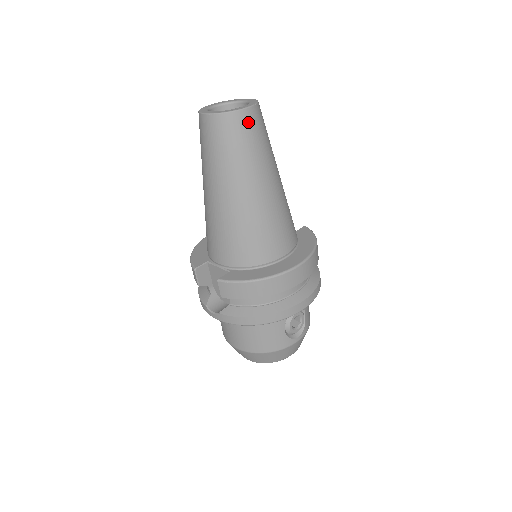
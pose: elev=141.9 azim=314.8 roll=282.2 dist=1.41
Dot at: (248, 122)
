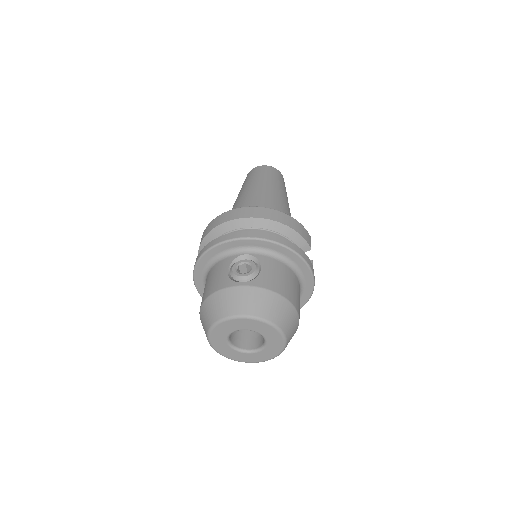
Dot at: (259, 169)
